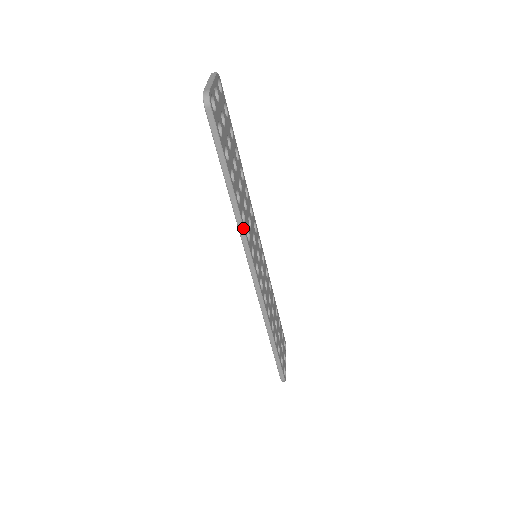
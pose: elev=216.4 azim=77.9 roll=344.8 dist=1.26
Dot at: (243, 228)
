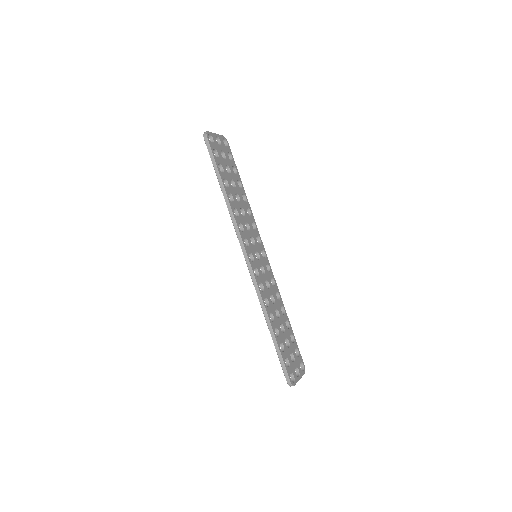
Dot at: (234, 217)
